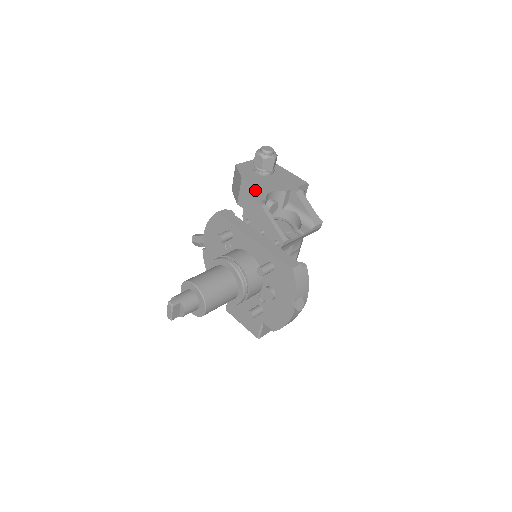
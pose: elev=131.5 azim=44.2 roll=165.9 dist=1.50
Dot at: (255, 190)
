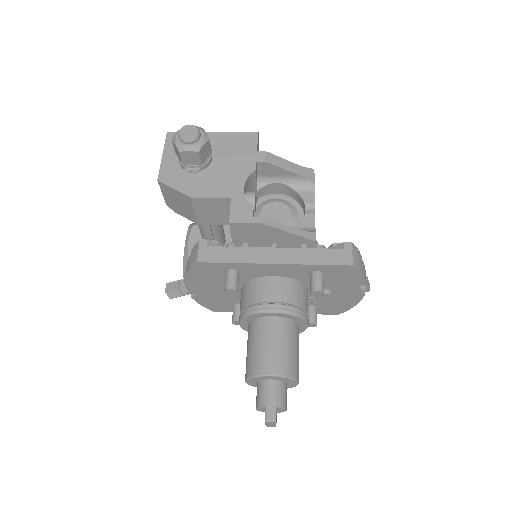
Dot at: (222, 201)
